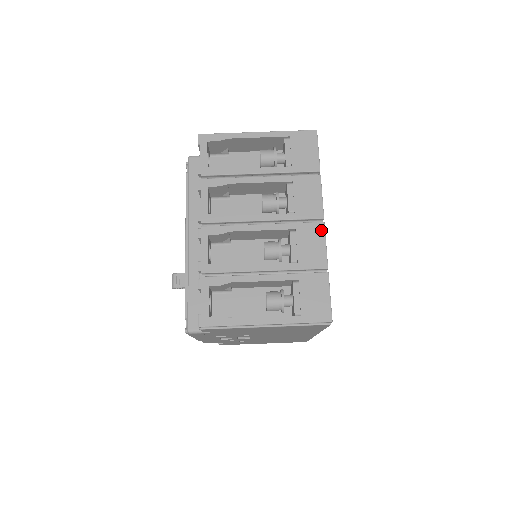
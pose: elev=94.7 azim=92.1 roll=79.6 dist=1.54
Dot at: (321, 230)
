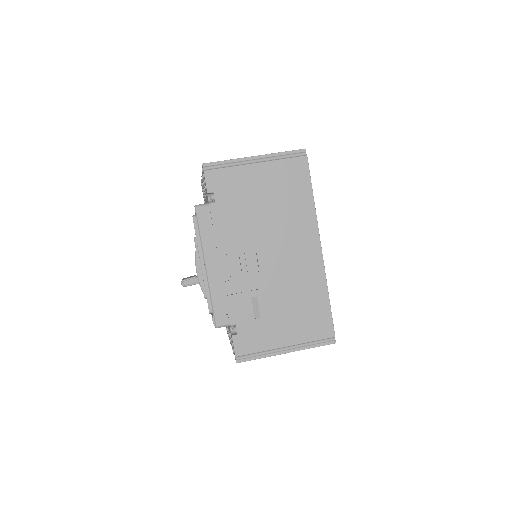
Dot at: occluded
